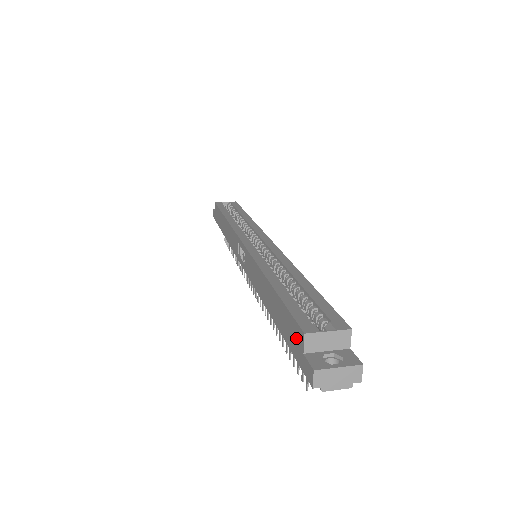
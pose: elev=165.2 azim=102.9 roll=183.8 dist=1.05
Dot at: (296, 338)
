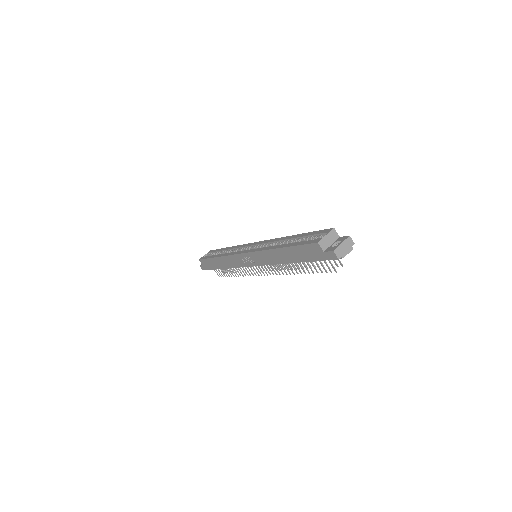
Dot at: (315, 251)
